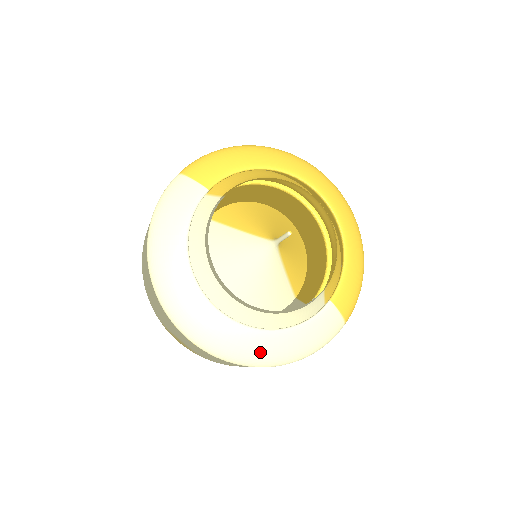
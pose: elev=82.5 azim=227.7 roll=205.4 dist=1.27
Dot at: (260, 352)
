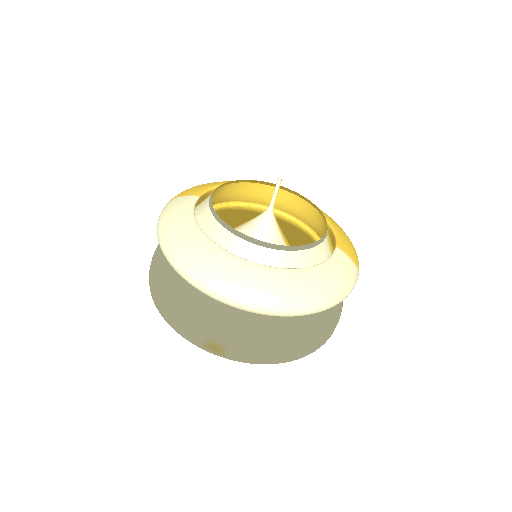
Dot at: (300, 289)
